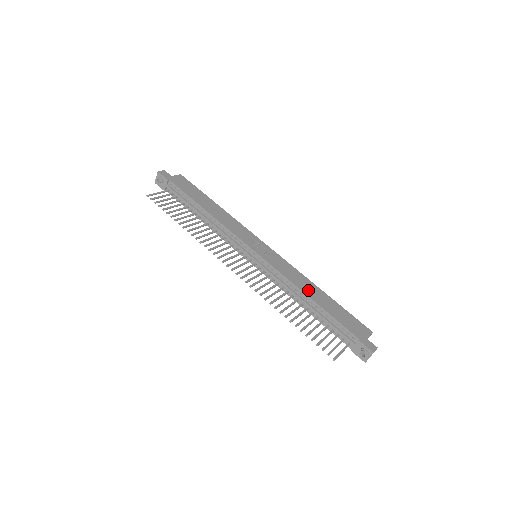
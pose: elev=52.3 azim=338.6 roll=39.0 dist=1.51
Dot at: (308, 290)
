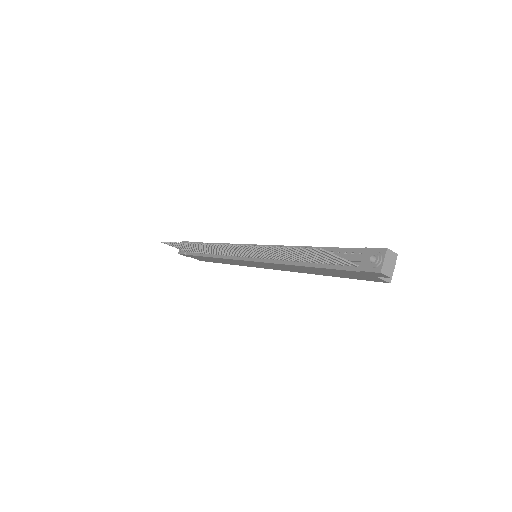
Dot at: occluded
